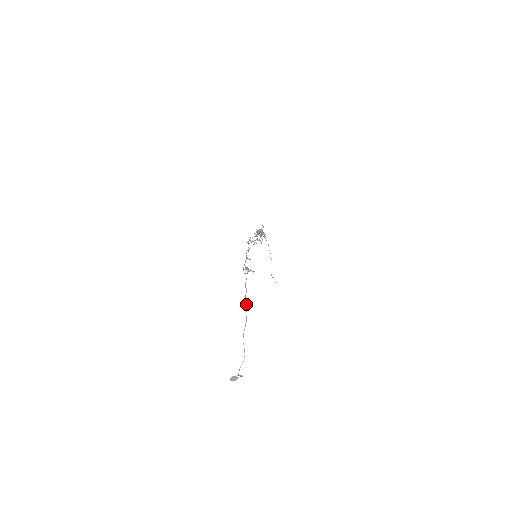
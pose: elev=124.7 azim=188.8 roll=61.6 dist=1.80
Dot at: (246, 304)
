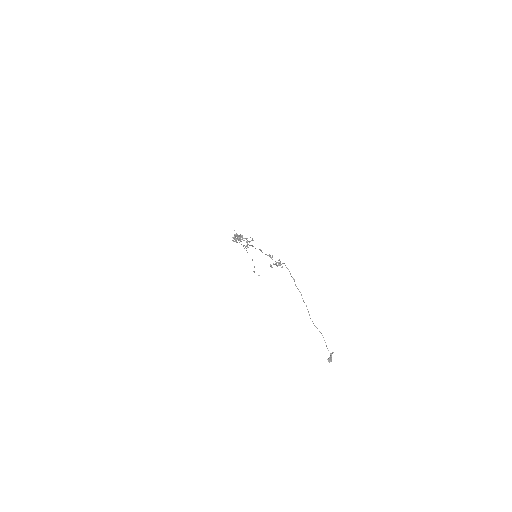
Dot at: (299, 291)
